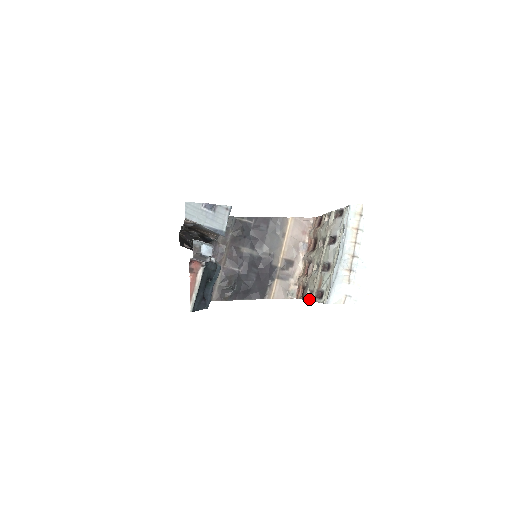
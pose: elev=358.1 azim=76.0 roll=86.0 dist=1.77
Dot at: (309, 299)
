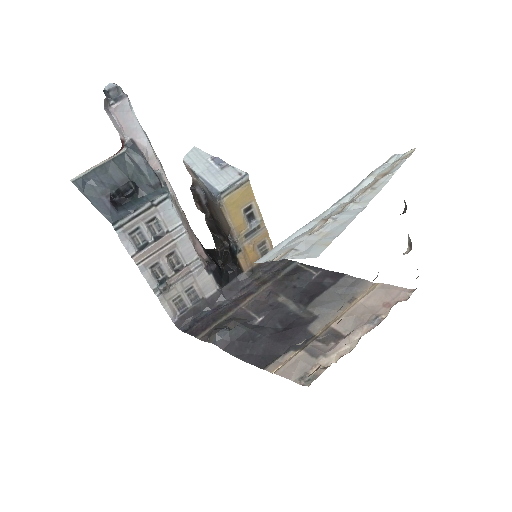
Dot at: occluded
